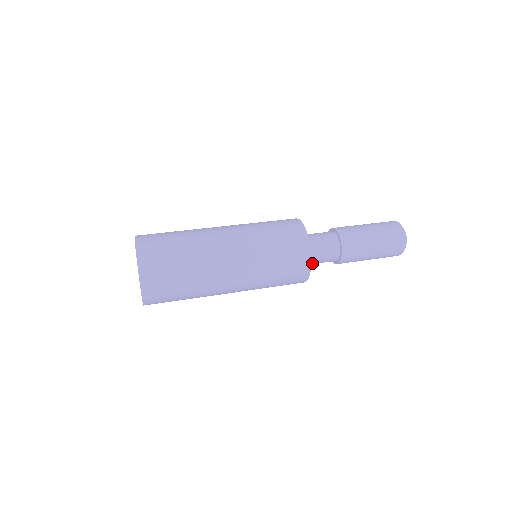
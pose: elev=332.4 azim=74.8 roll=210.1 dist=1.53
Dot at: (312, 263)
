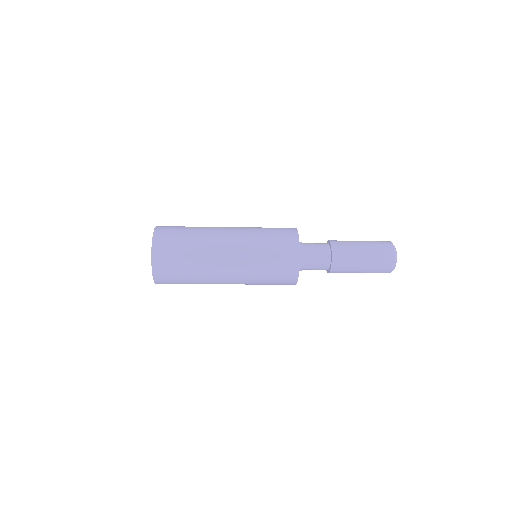
Dot at: (306, 263)
